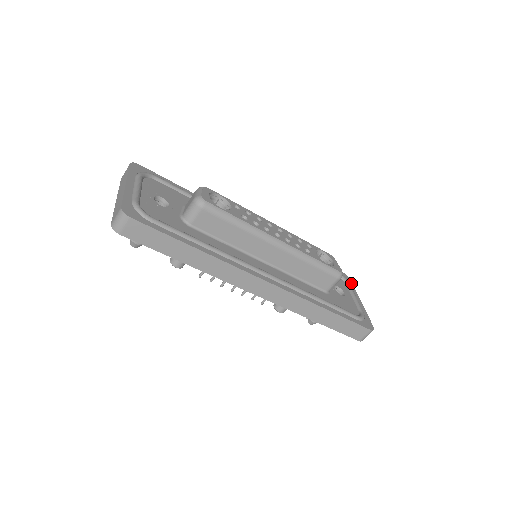
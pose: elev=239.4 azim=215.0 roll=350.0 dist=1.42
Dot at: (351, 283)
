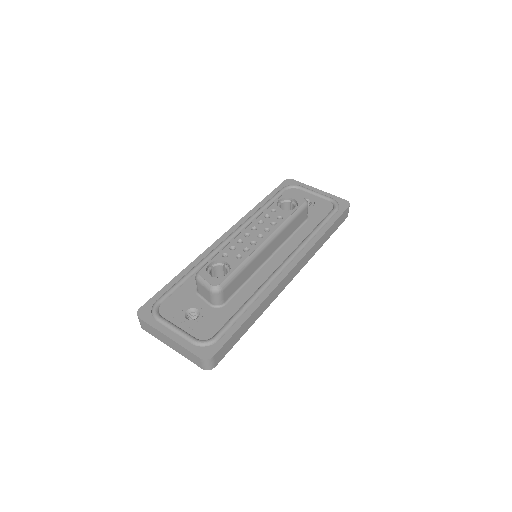
Dot at: (298, 182)
